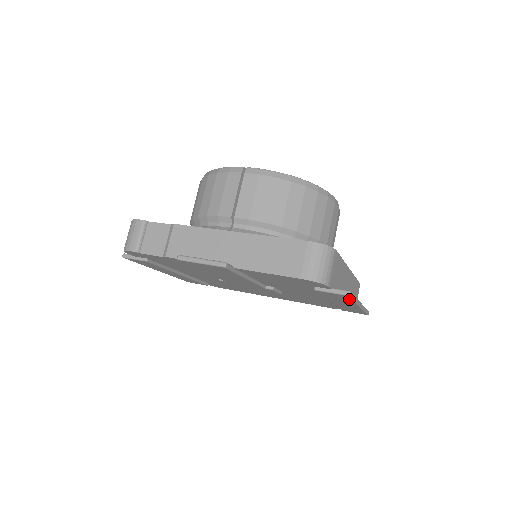
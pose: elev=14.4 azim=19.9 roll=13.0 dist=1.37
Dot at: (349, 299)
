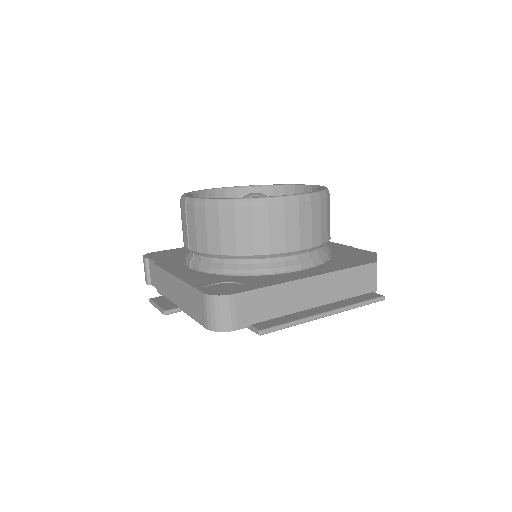
Dot at: (280, 328)
